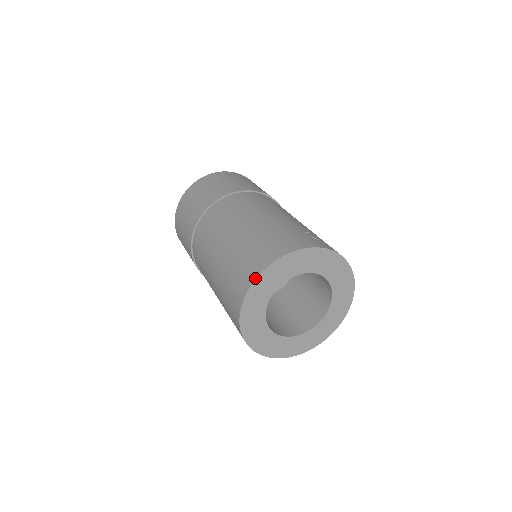
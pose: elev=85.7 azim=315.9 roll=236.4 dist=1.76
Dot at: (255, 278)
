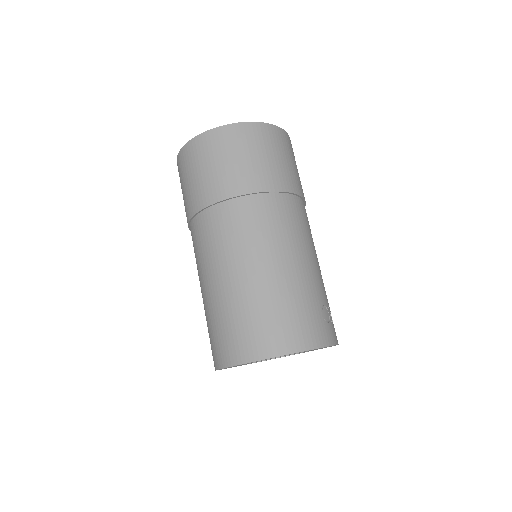
Dot at: (260, 359)
